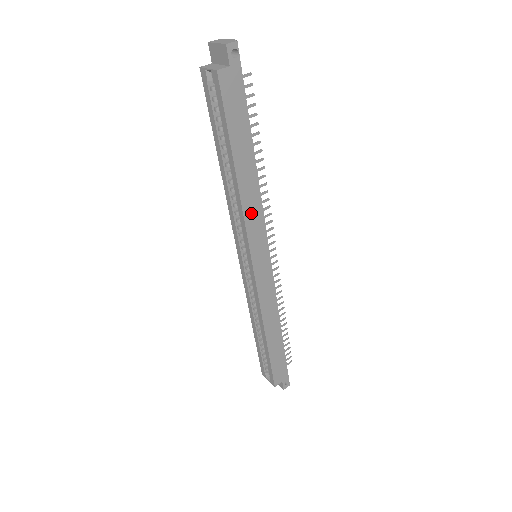
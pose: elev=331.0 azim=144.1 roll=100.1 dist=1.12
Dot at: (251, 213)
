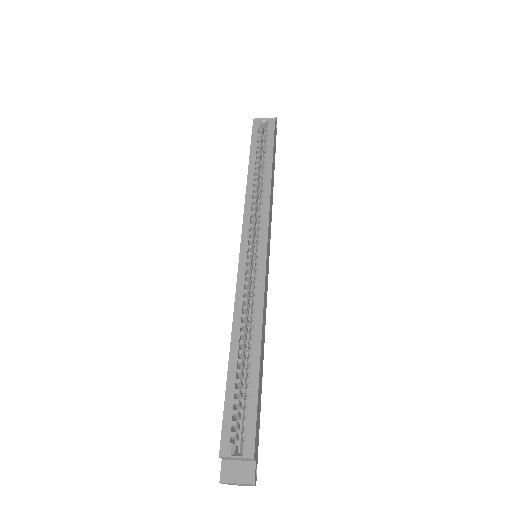
Dot at: (270, 208)
